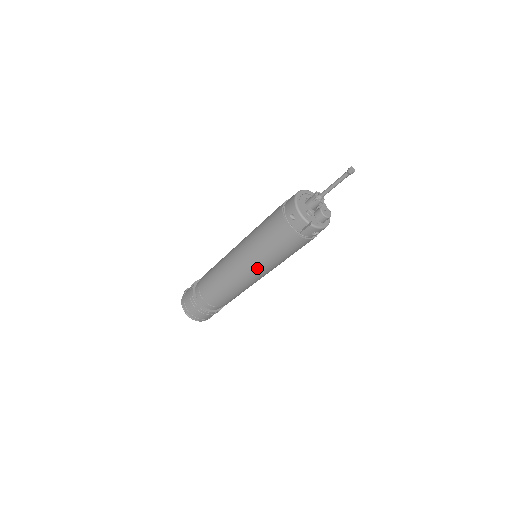
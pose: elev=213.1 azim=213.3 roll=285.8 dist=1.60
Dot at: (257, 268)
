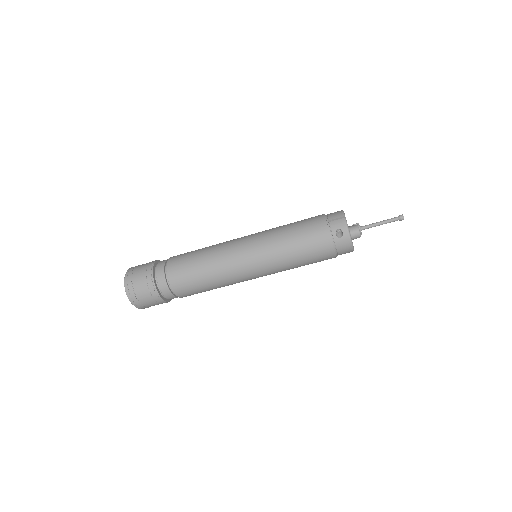
Dot at: (258, 241)
